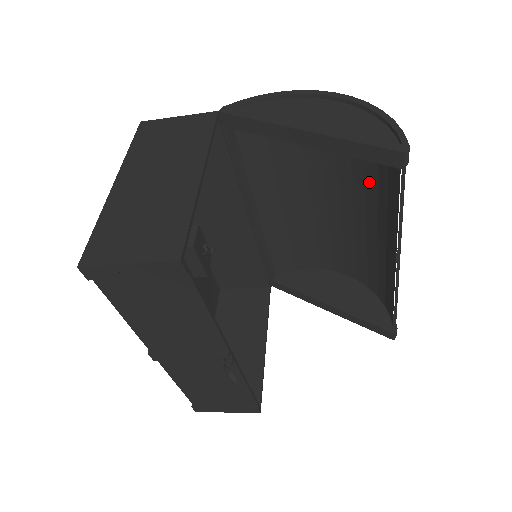
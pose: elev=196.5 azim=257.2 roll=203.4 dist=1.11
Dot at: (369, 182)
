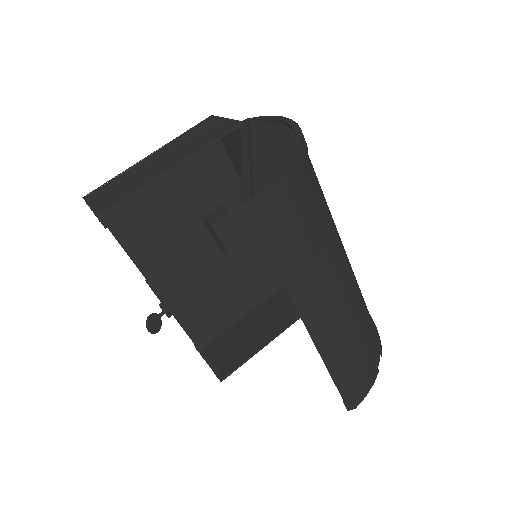
Dot at: occluded
